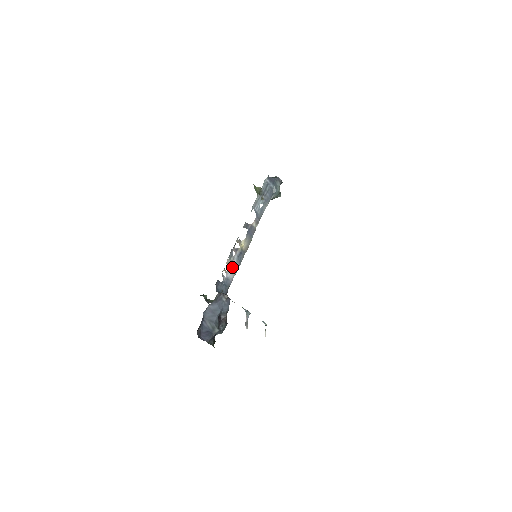
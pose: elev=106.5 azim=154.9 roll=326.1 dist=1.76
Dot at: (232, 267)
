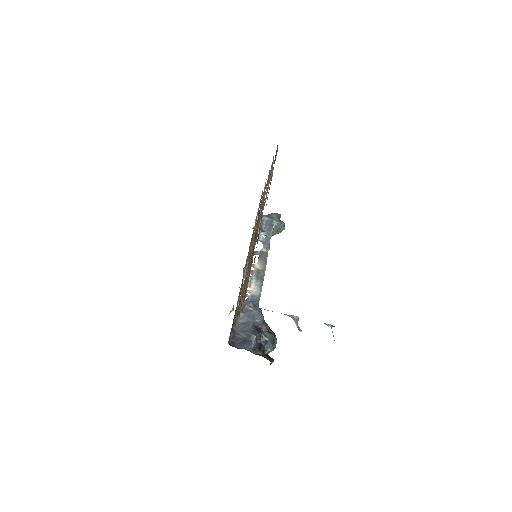
Dot at: (254, 286)
